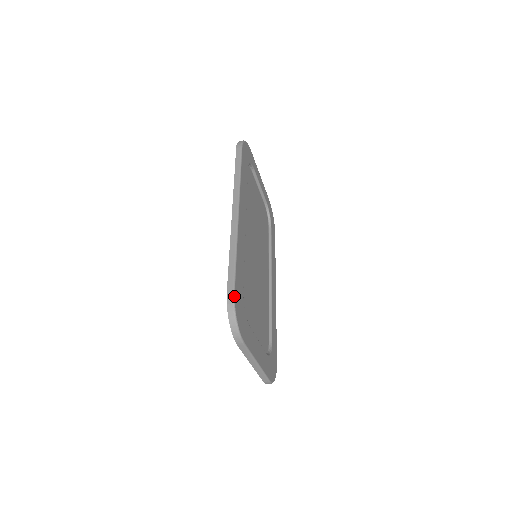
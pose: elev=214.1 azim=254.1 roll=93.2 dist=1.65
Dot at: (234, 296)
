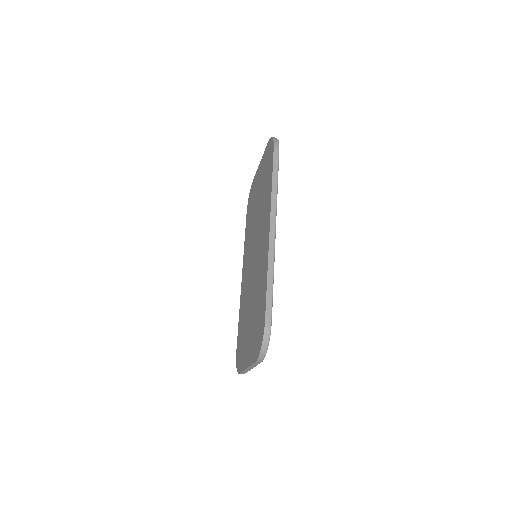
Dot at: (271, 325)
